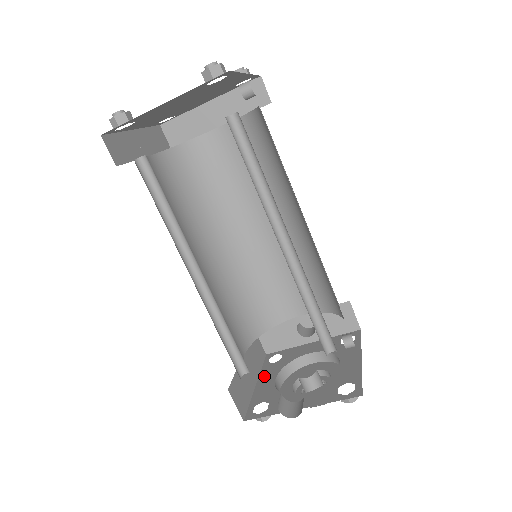
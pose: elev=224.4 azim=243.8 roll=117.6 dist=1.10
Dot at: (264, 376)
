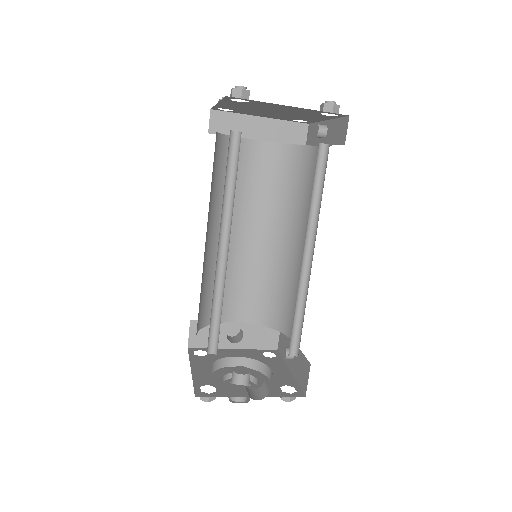
Dot at: (196, 364)
